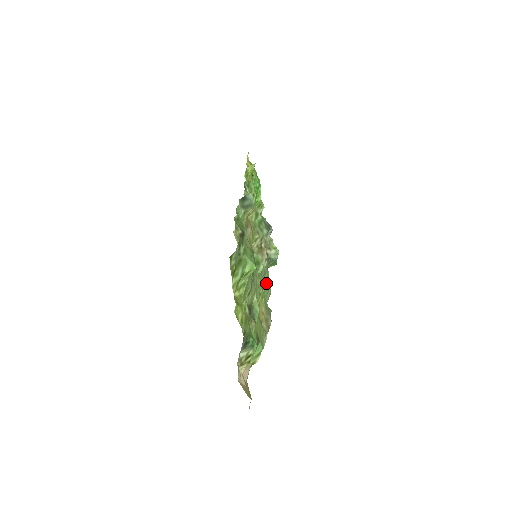
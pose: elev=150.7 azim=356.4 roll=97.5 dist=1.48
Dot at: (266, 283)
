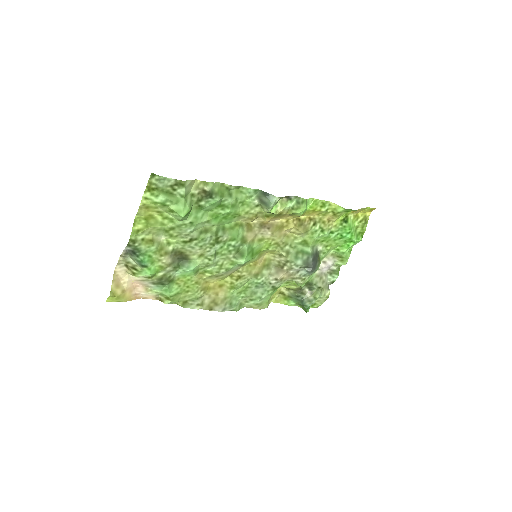
Dot at: (257, 292)
